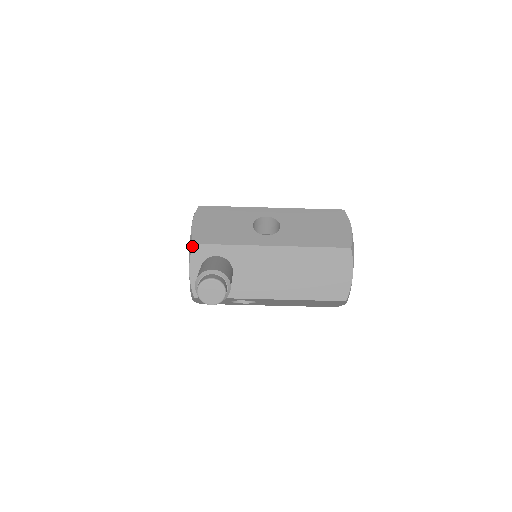
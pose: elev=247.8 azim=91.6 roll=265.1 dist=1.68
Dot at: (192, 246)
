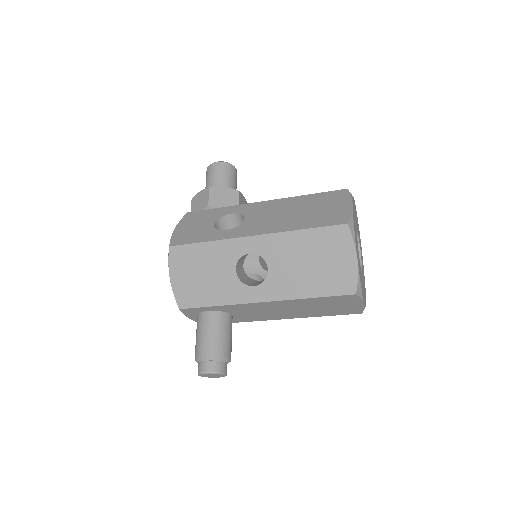
Dot at: occluded
